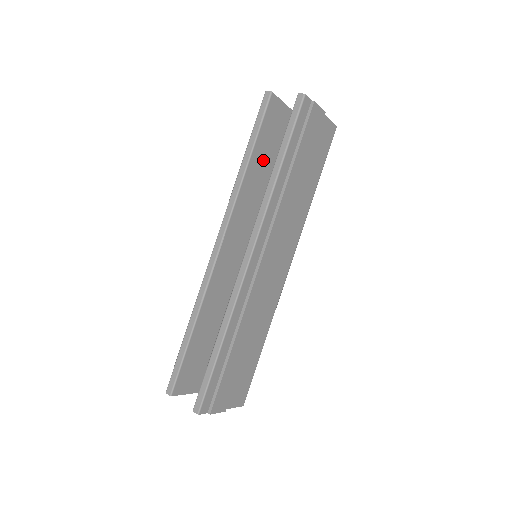
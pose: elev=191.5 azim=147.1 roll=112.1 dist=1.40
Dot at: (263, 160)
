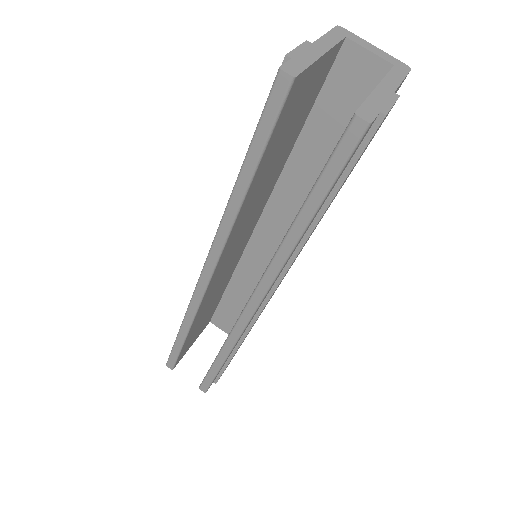
Dot at: (269, 163)
